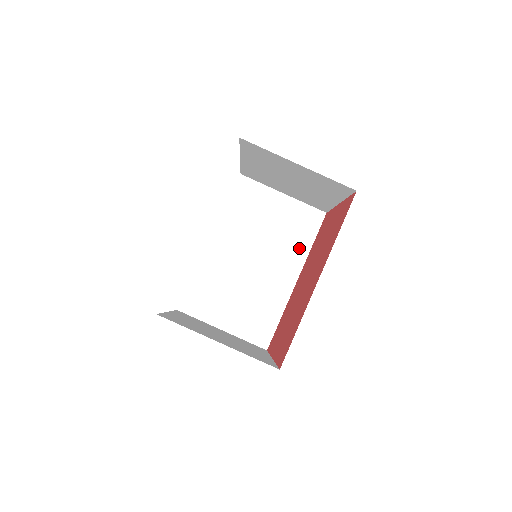
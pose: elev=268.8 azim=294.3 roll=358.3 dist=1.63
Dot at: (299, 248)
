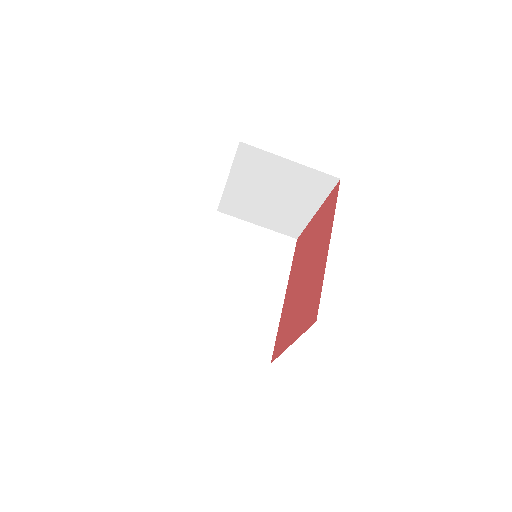
Dot at: (280, 269)
